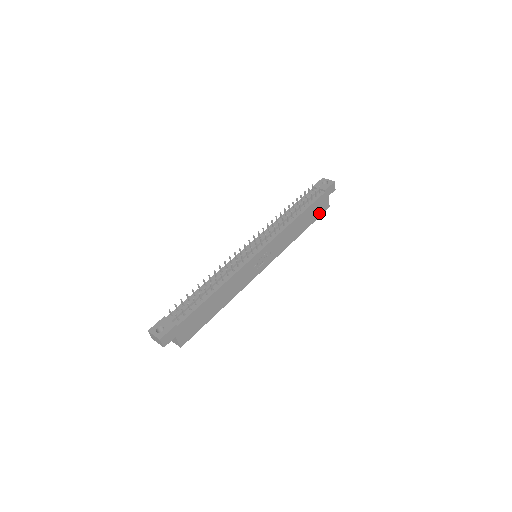
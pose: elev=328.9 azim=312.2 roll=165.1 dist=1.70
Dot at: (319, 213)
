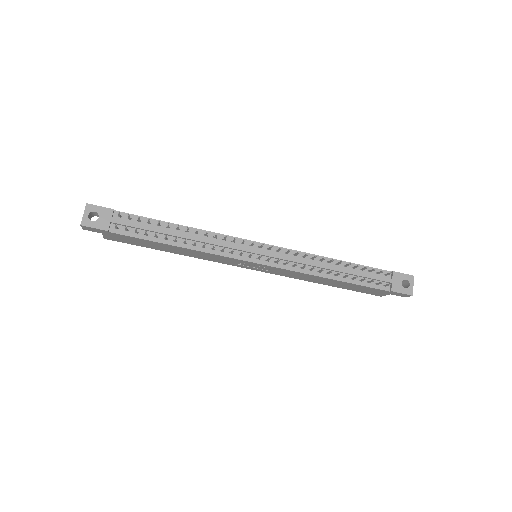
Dot at: (363, 291)
